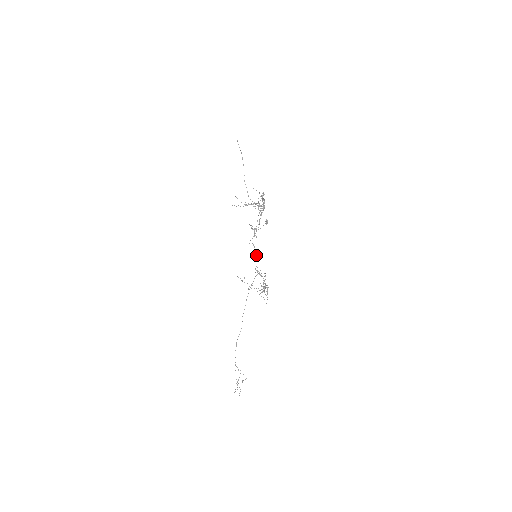
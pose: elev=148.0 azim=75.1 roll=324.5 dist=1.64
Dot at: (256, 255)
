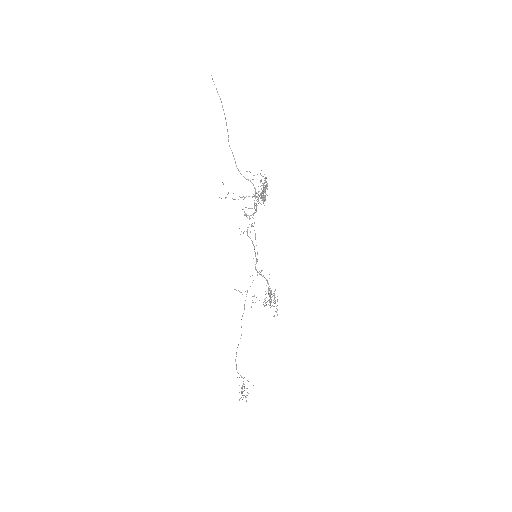
Dot at: occluded
